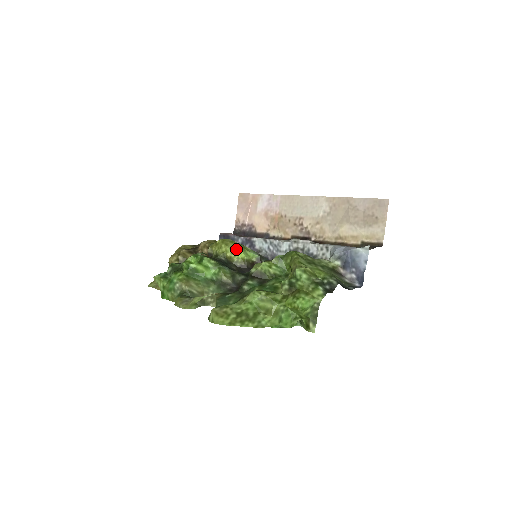
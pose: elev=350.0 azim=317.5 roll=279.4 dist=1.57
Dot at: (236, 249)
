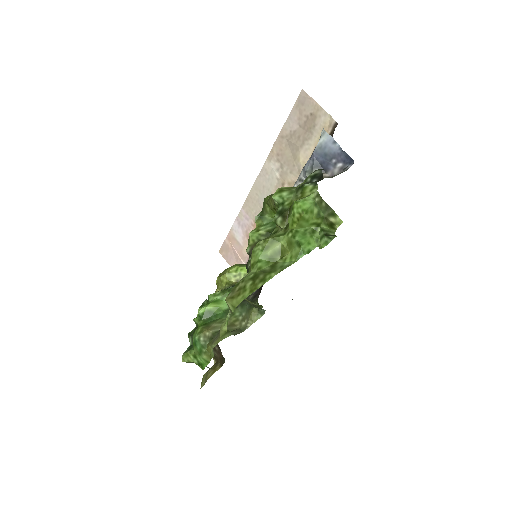
Dot at: (235, 269)
